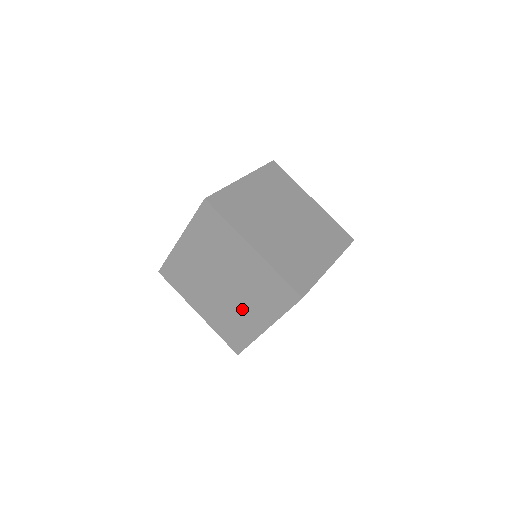
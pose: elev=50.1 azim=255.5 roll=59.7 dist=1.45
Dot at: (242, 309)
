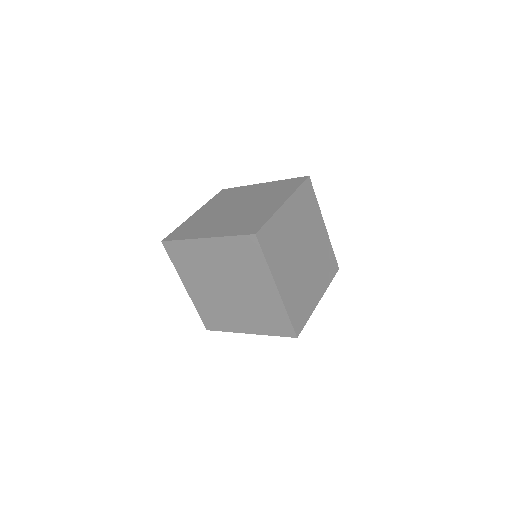
Dot at: (257, 208)
